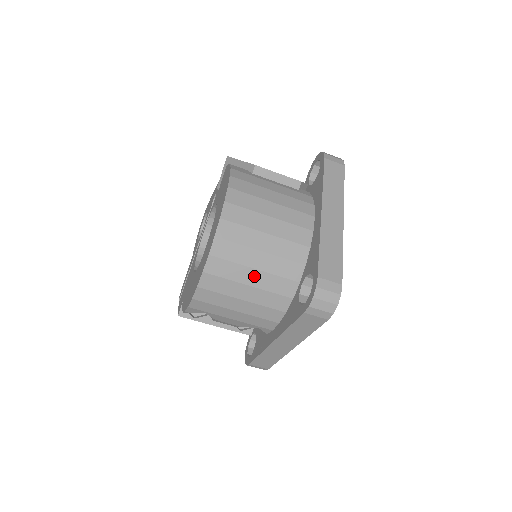
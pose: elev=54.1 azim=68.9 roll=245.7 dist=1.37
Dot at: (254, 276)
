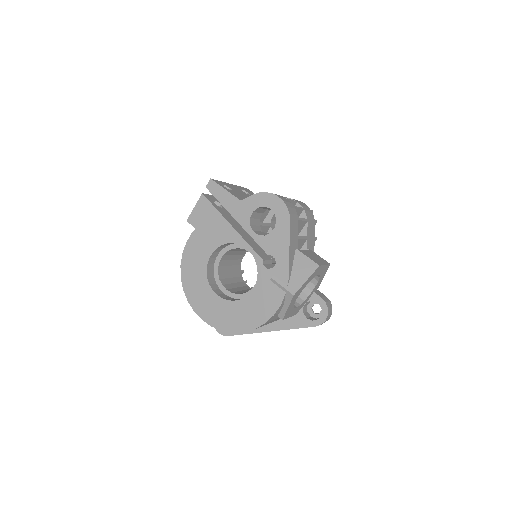
Dot at: occluded
